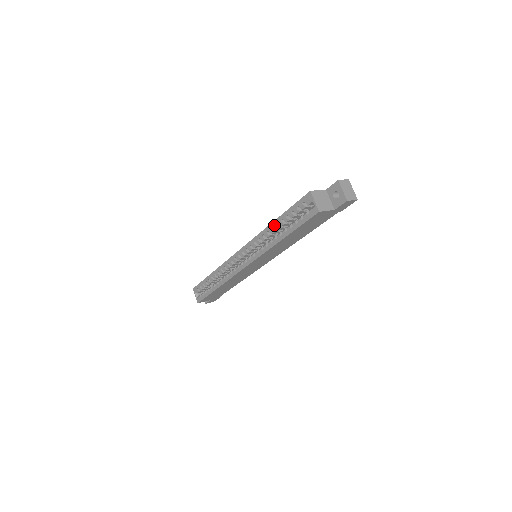
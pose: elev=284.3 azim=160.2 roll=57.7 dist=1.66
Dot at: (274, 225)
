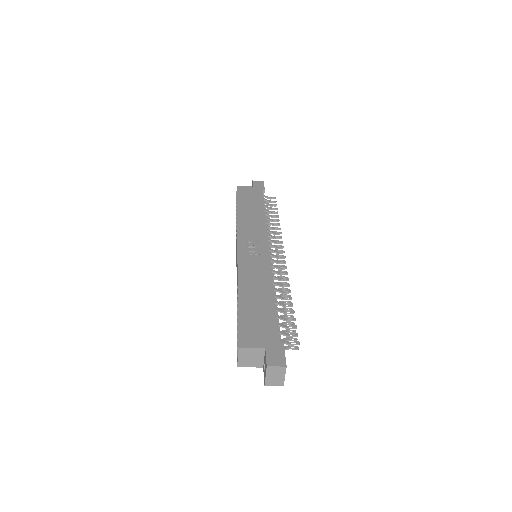
Dot at: (237, 297)
